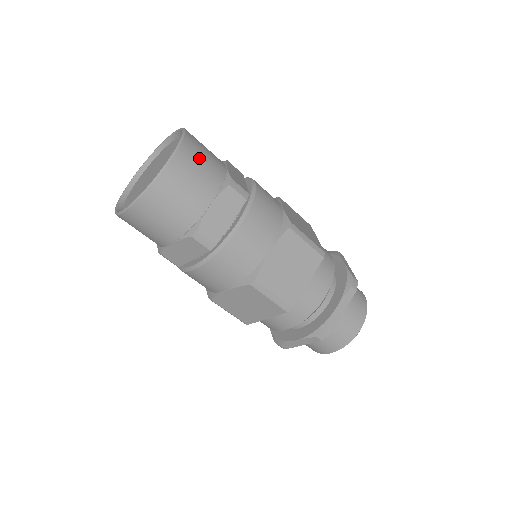
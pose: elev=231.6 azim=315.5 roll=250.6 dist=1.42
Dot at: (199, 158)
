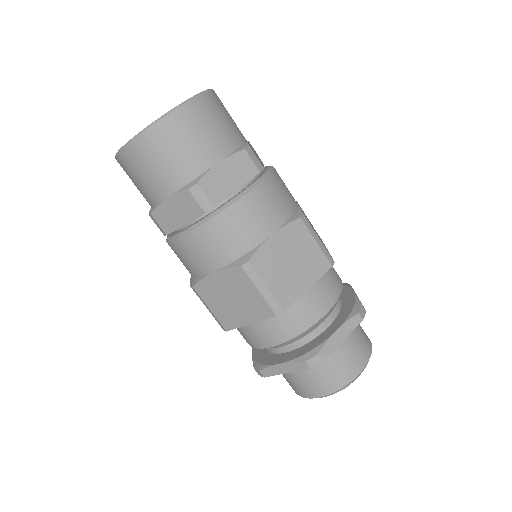
Dot at: occluded
